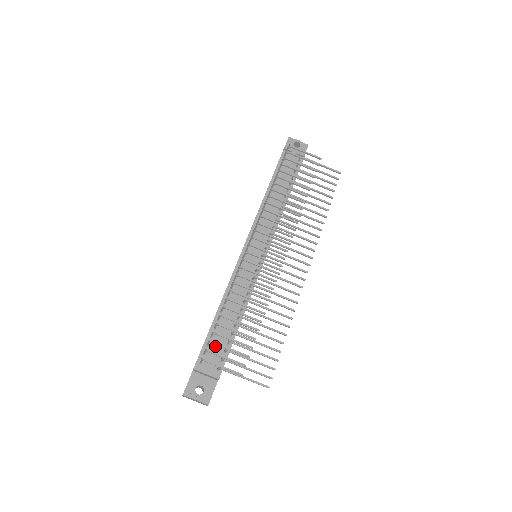
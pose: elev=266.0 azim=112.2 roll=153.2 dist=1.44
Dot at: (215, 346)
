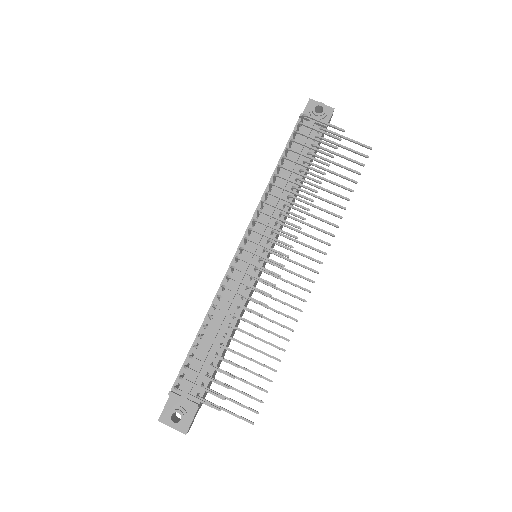
Dot at: (195, 369)
